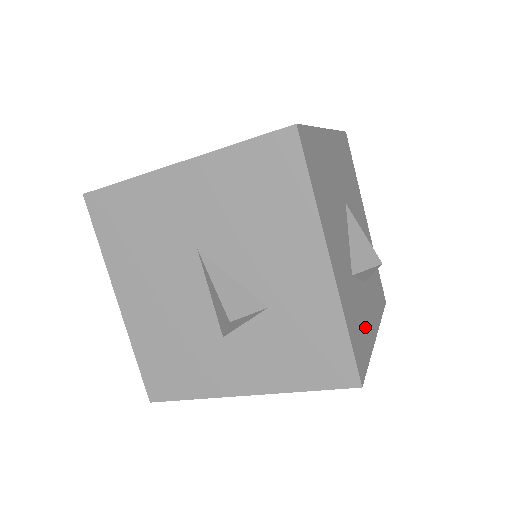
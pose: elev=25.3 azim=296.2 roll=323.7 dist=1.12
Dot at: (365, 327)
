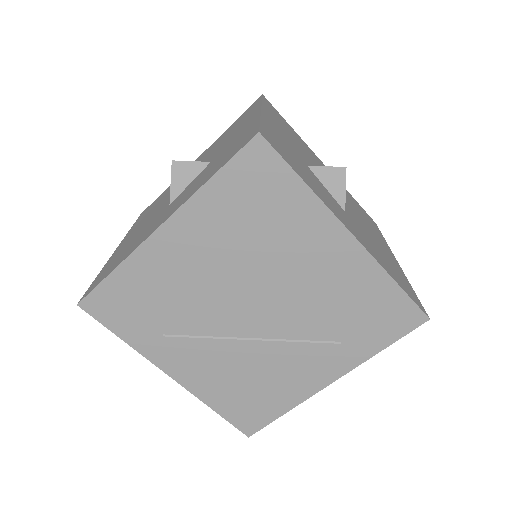
Dot at: (314, 186)
